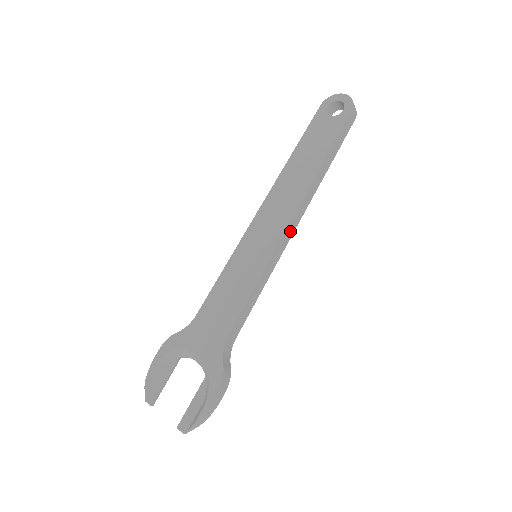
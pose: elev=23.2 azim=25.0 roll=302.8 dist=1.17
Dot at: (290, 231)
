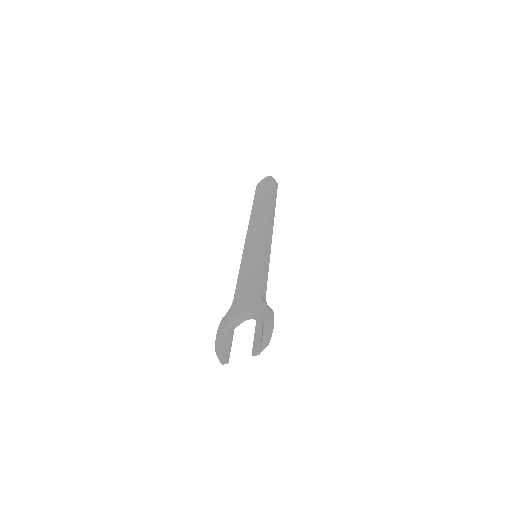
Dot at: (269, 235)
